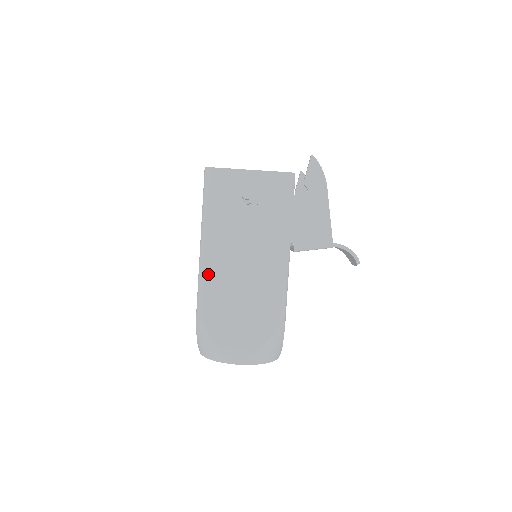
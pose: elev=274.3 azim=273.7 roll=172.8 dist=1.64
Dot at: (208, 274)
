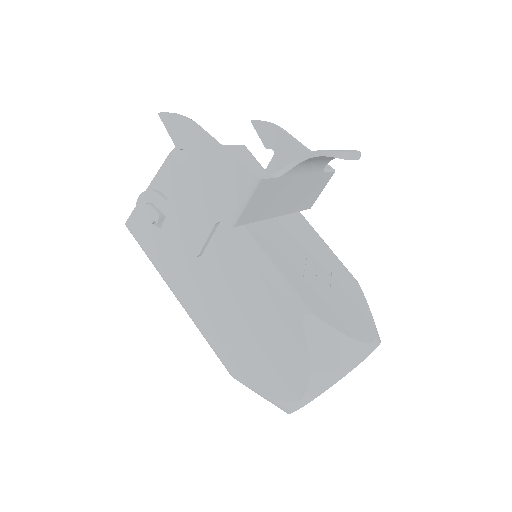
Dot at: (202, 324)
